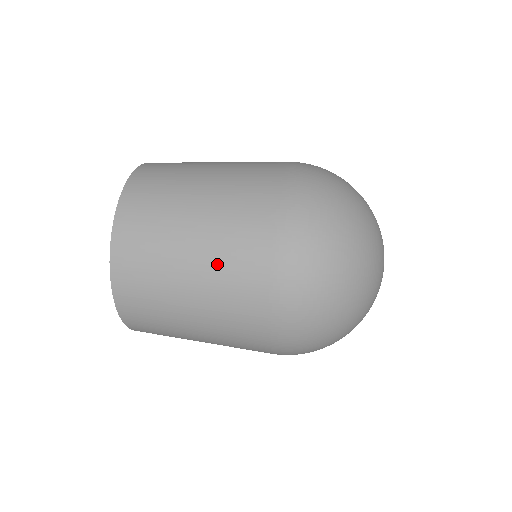
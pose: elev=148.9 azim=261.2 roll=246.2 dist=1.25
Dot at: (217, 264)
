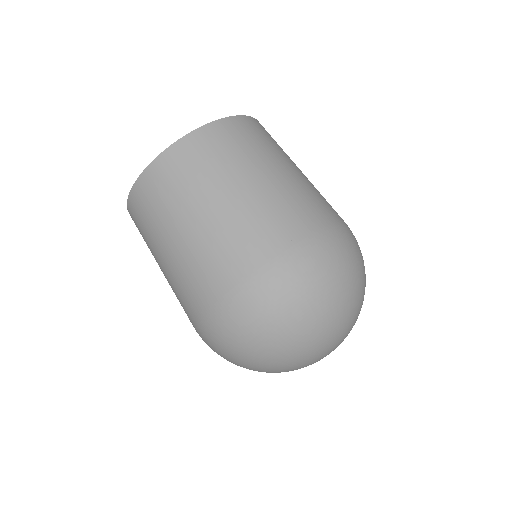
Dot at: (186, 261)
